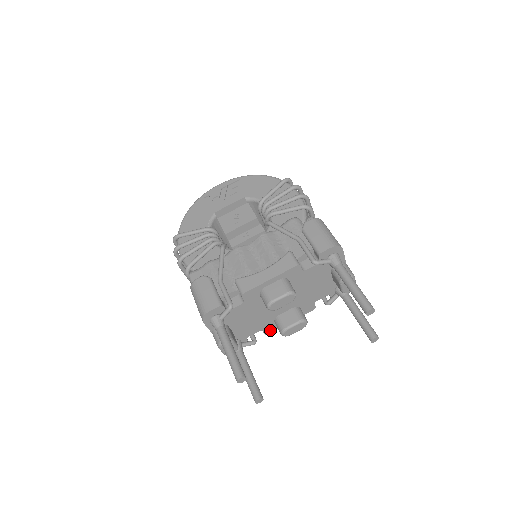
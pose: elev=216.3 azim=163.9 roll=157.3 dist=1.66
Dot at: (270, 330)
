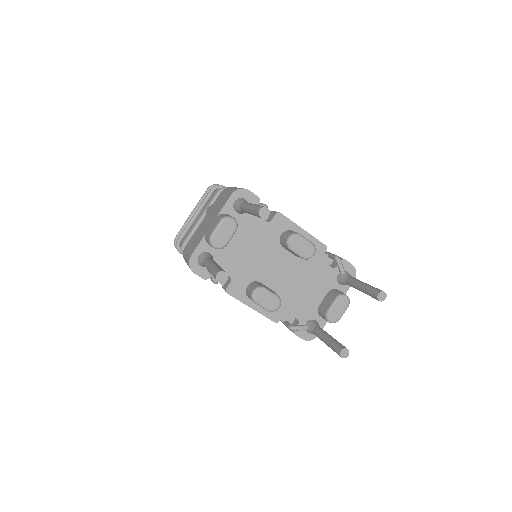
Dot at: (234, 291)
